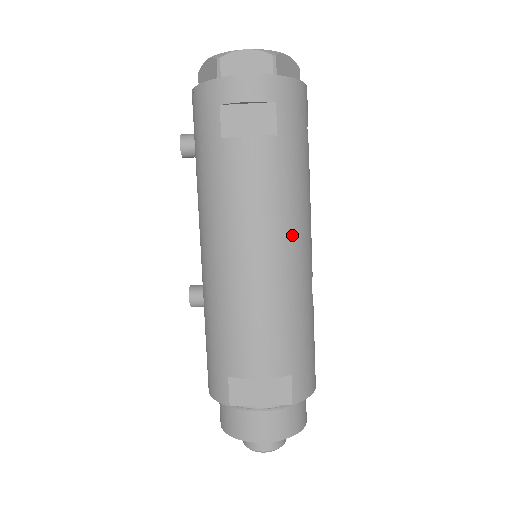
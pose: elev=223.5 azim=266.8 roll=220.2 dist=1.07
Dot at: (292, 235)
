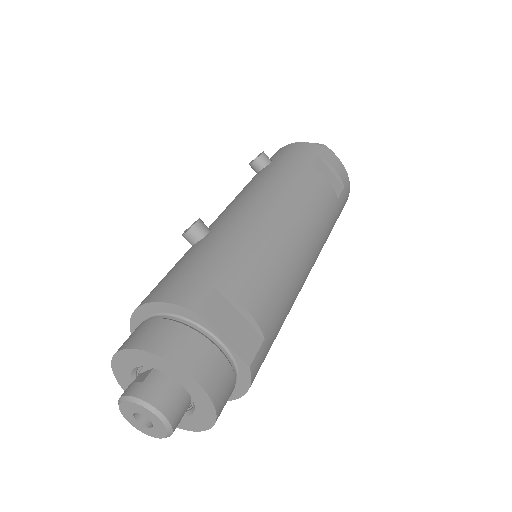
Dot at: (315, 252)
